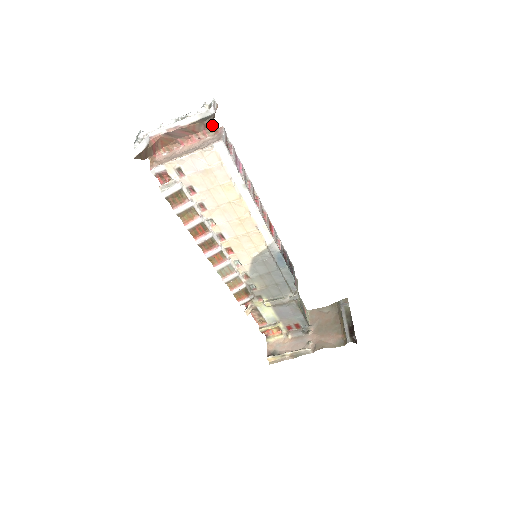
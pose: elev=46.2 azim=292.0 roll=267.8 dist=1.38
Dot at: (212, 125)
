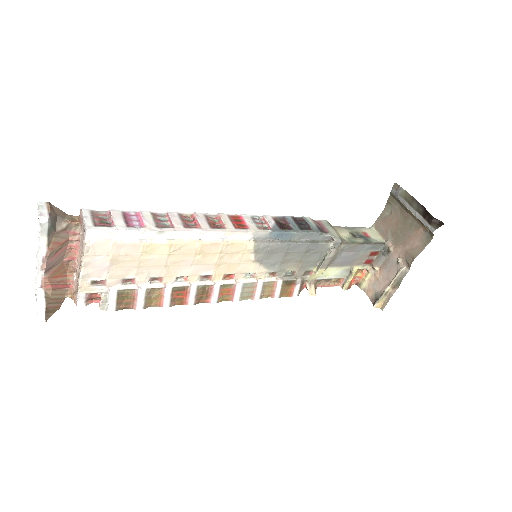
Dot at: (69, 222)
